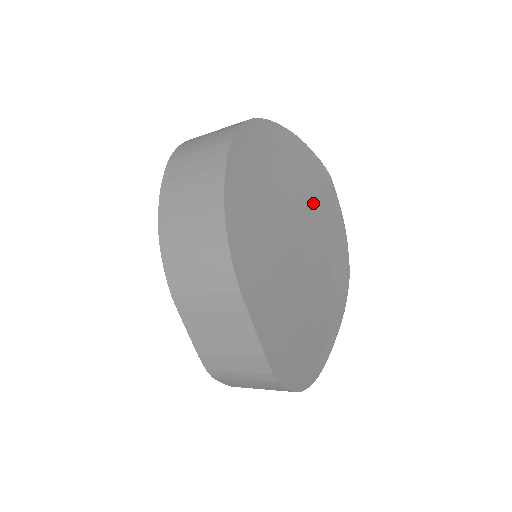
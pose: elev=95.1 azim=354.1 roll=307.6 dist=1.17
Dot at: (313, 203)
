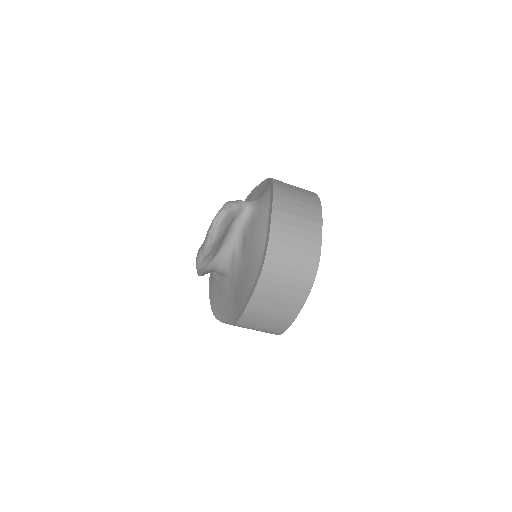
Dot at: occluded
